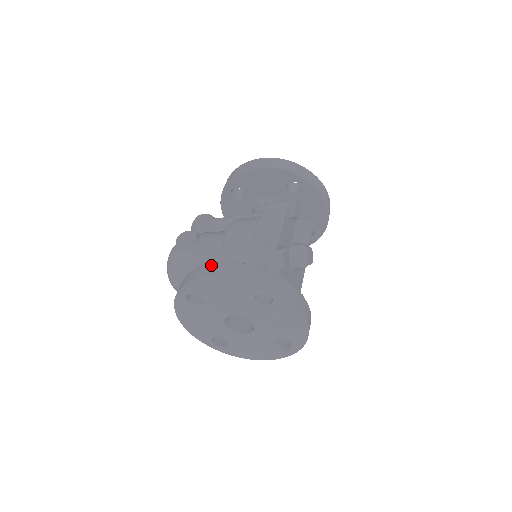
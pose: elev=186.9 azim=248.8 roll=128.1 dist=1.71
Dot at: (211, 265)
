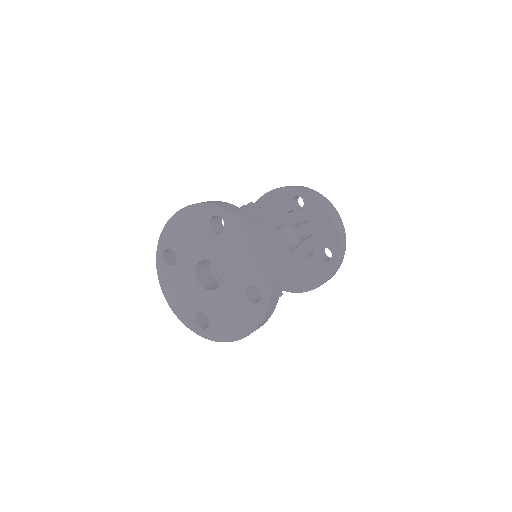
Dot at: occluded
